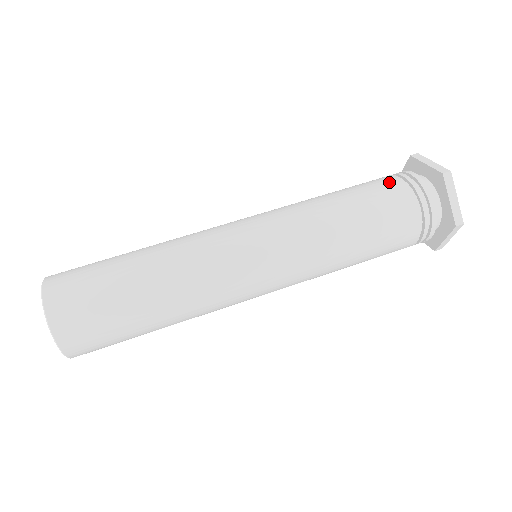
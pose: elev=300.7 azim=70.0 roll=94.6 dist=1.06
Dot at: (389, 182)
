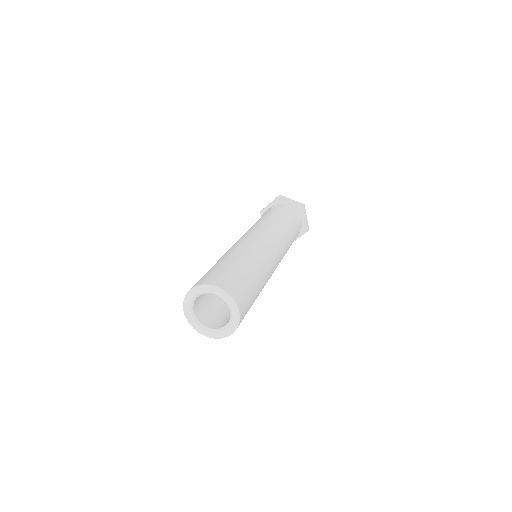
Dot at: occluded
